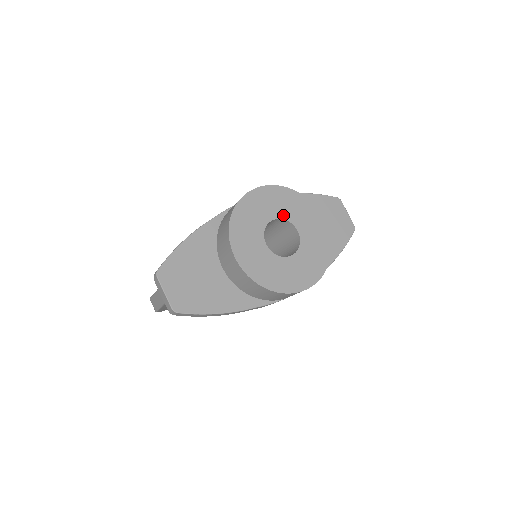
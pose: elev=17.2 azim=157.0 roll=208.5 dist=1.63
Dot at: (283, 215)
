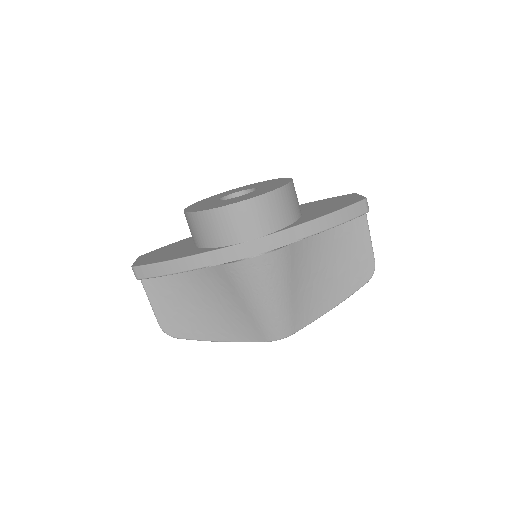
Dot at: (249, 188)
